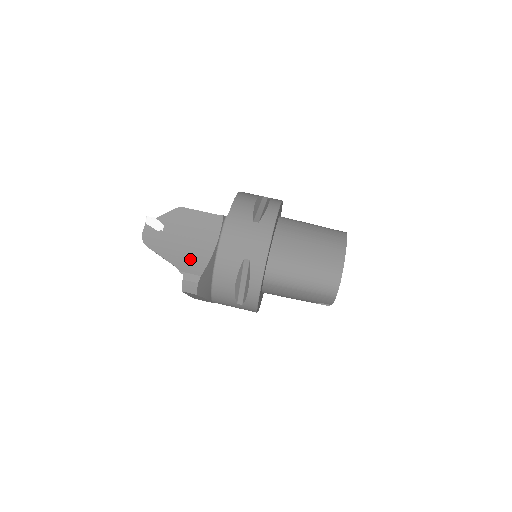
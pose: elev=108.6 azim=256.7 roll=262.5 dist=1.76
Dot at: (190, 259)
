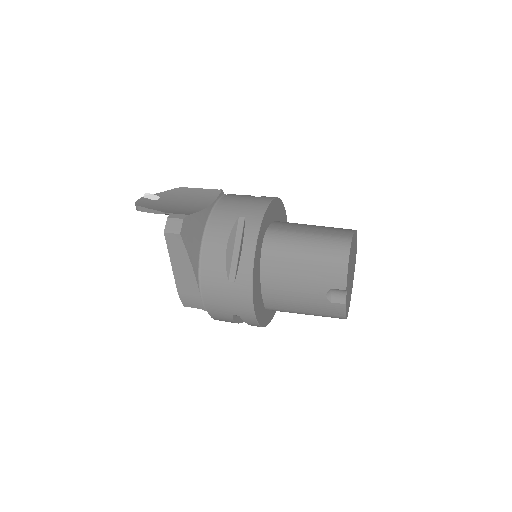
Dot at: (180, 210)
